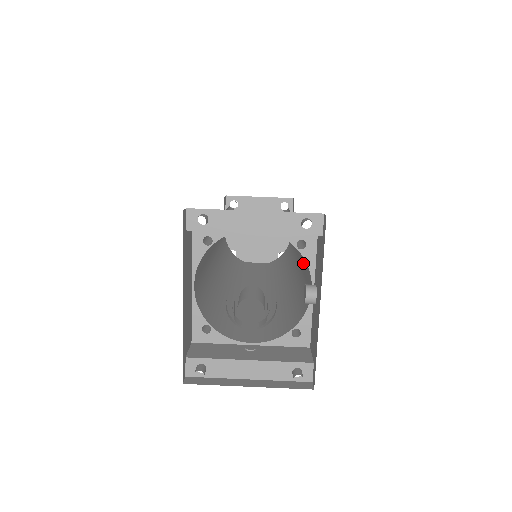
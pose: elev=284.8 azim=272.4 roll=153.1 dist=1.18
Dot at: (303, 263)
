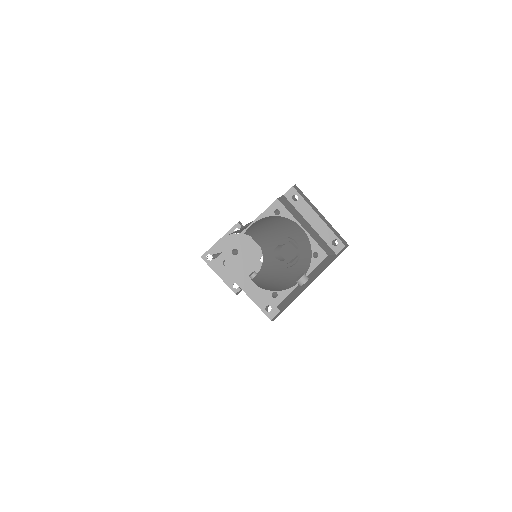
Dot at: (286, 276)
